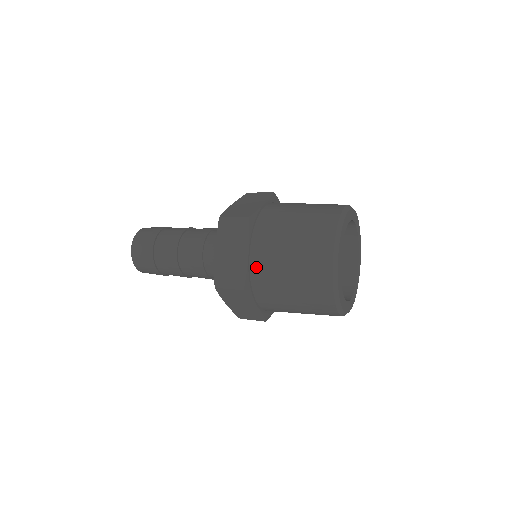
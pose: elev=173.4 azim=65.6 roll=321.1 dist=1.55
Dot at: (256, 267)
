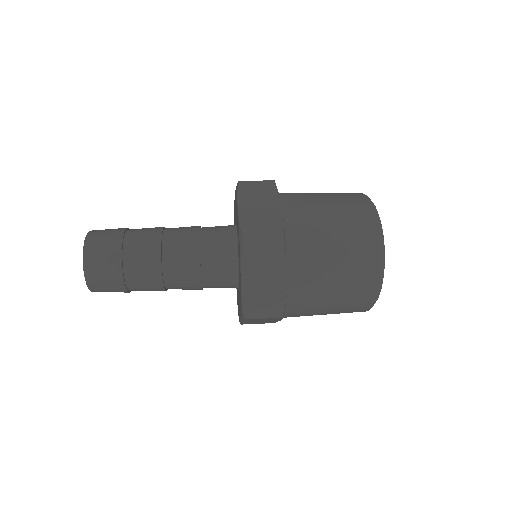
Dot at: (294, 290)
